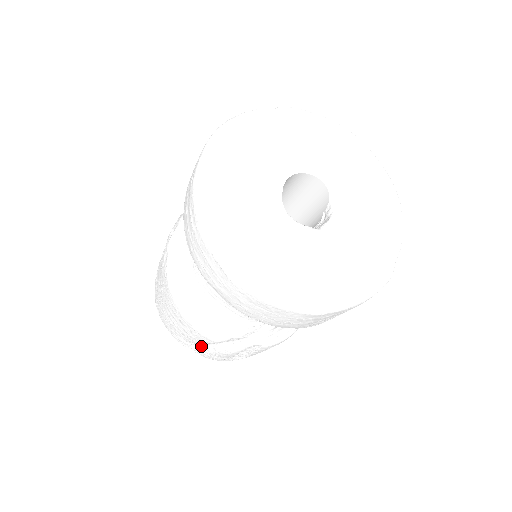
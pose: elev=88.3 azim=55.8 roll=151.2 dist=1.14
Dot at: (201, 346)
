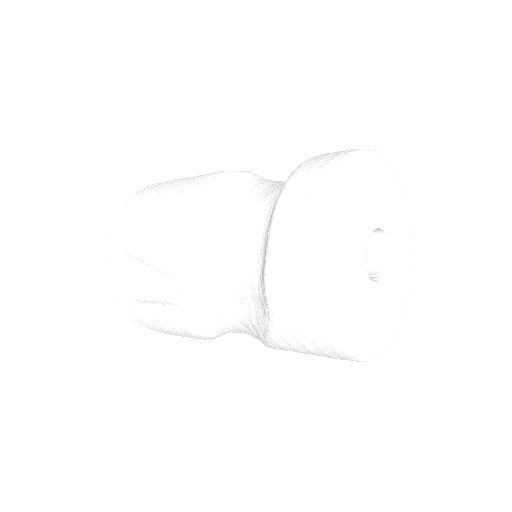
Dot at: (130, 263)
